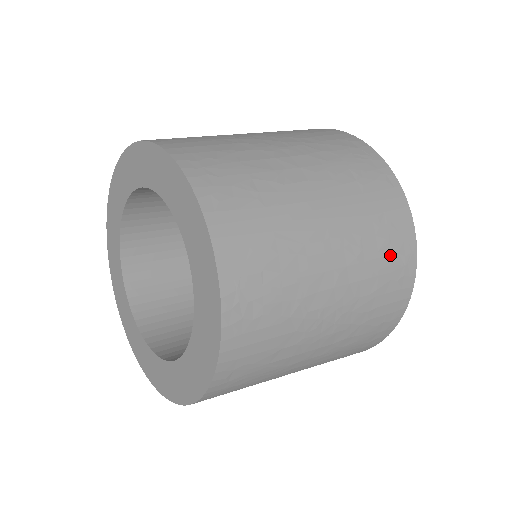
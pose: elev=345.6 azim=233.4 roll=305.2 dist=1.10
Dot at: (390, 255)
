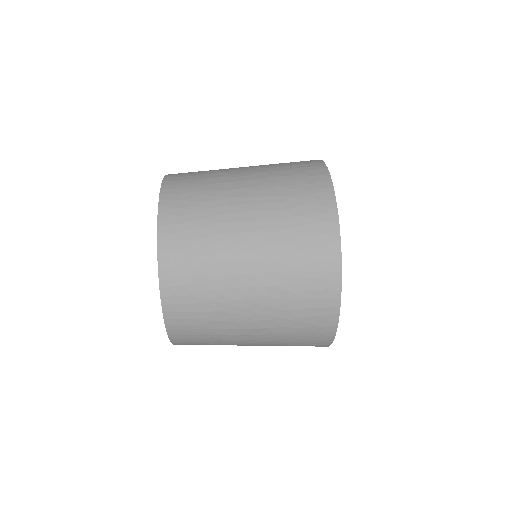
Dot at: occluded
